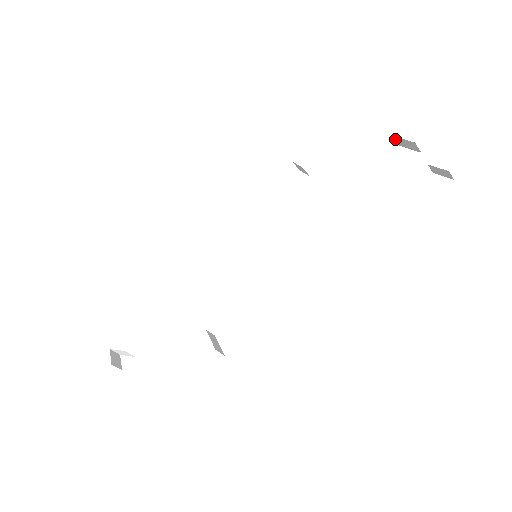
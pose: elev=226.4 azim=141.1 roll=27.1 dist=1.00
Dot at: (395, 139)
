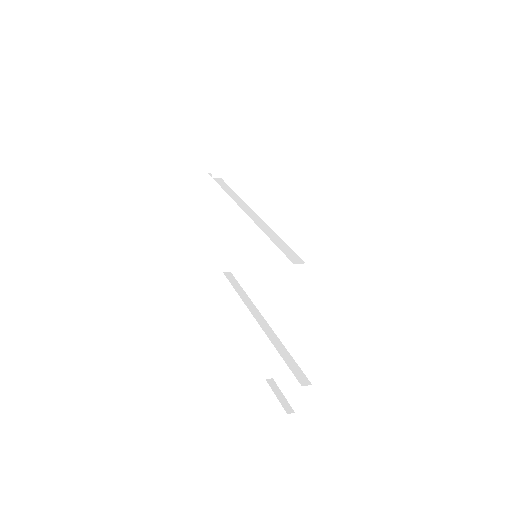
Dot at: occluded
